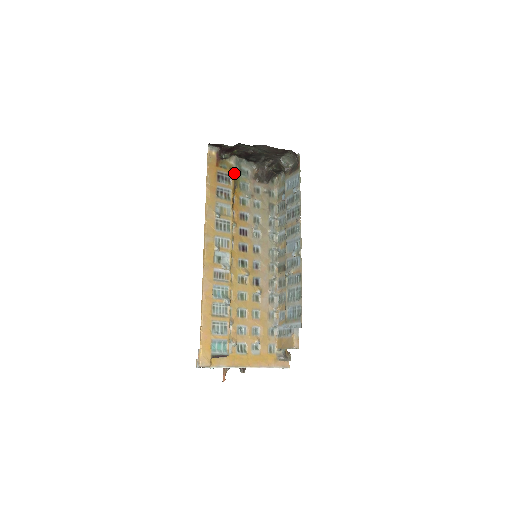
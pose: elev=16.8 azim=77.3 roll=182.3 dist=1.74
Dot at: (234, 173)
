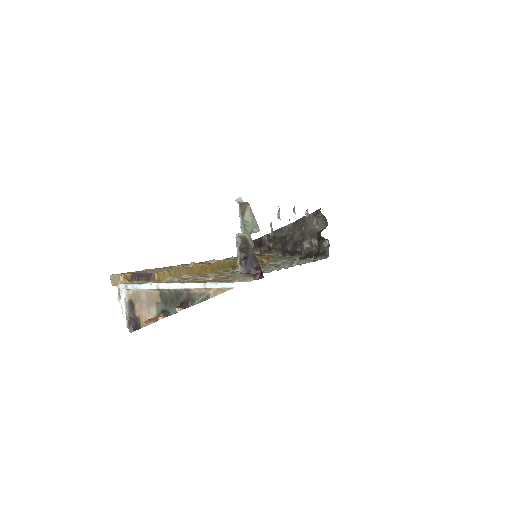
Dot at: (272, 256)
